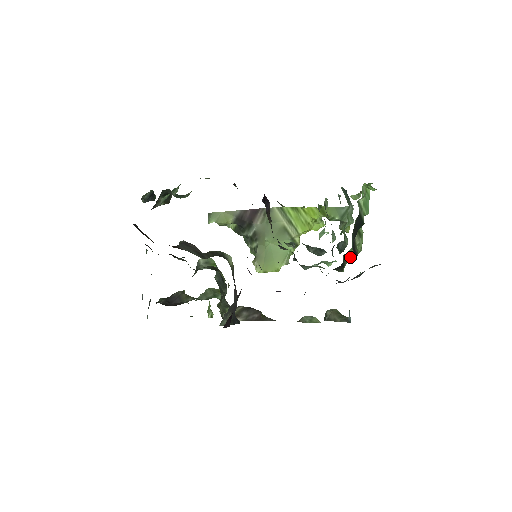
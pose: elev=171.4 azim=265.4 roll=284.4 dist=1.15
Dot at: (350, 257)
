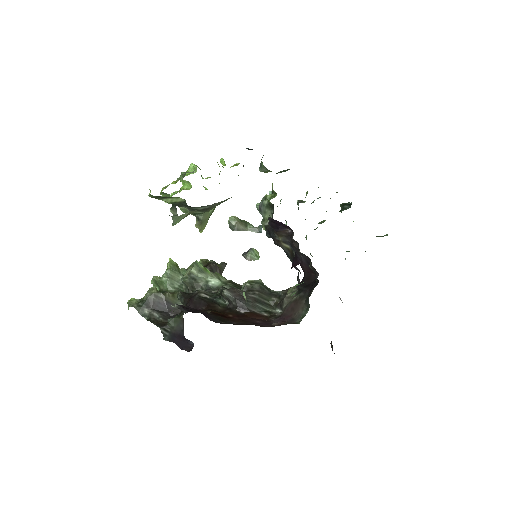
Dot at: occluded
